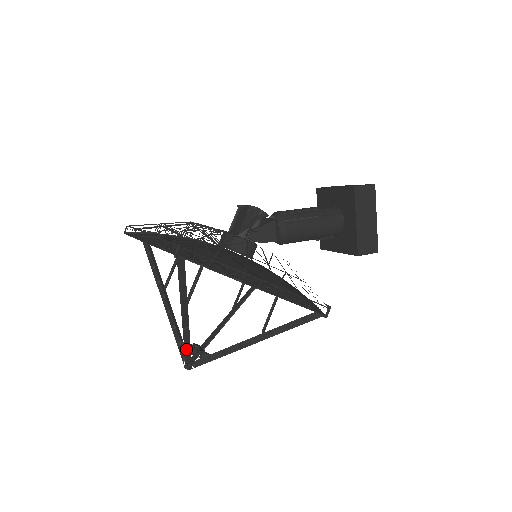
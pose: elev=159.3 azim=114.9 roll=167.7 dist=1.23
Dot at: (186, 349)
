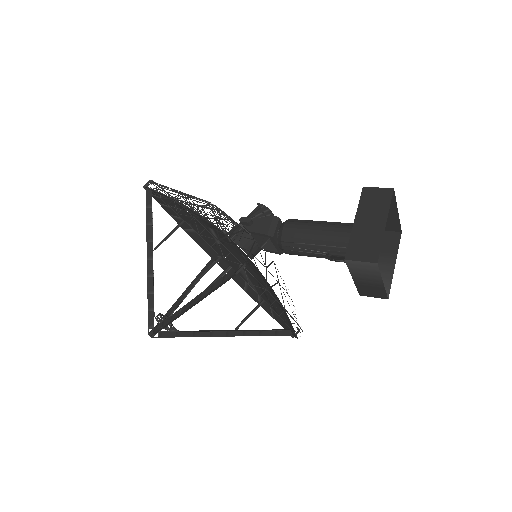
Dot at: (150, 305)
